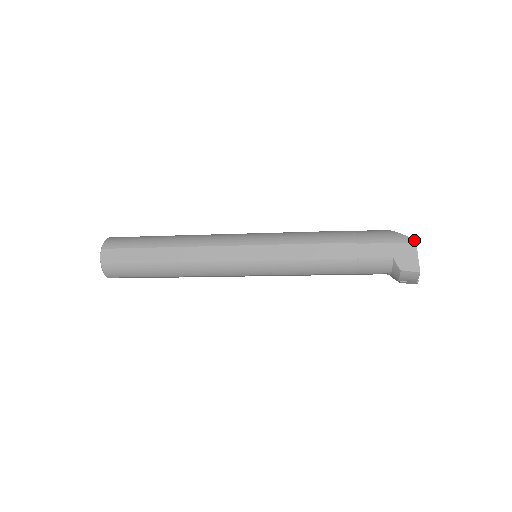
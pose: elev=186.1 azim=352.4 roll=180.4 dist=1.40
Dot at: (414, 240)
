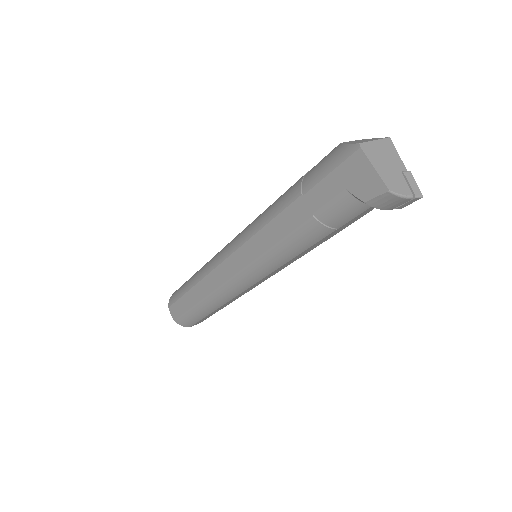
Dot at: (357, 145)
